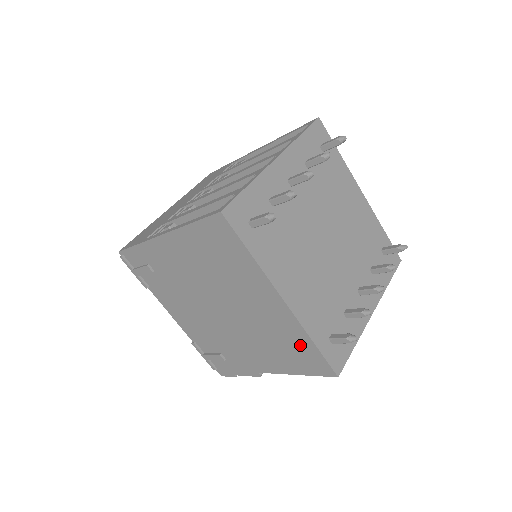
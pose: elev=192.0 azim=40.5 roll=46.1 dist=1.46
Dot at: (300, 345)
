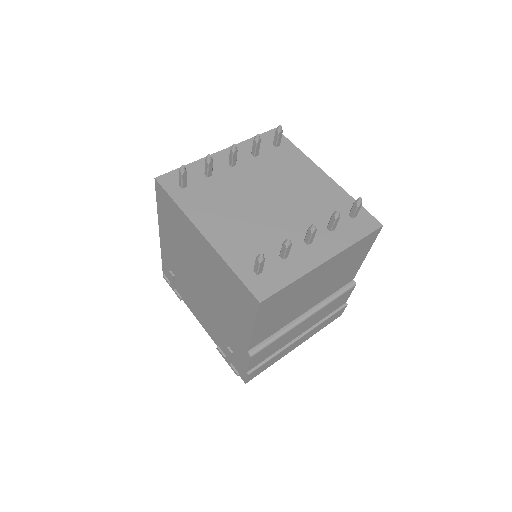
Dot at: (232, 282)
